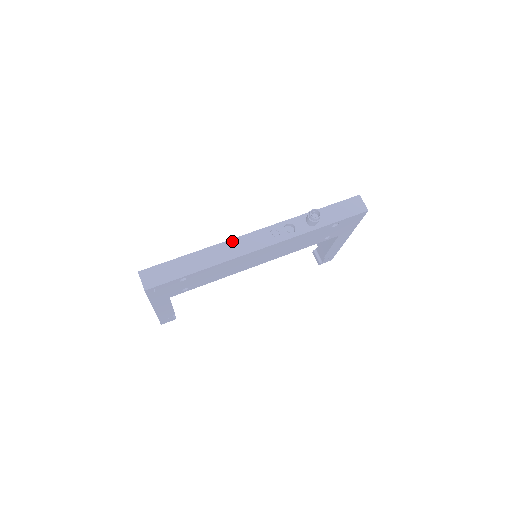
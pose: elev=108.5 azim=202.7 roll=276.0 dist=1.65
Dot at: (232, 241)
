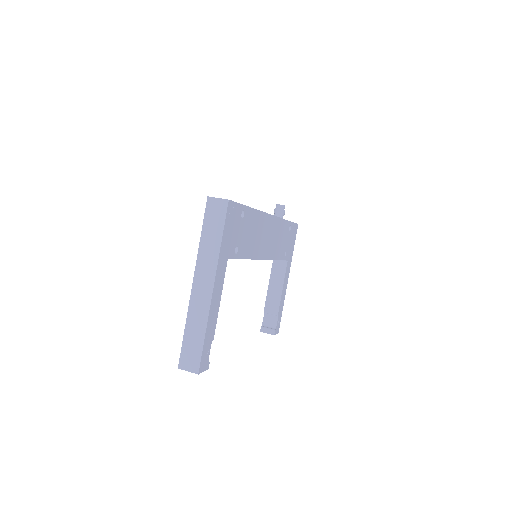
Dot at: occluded
